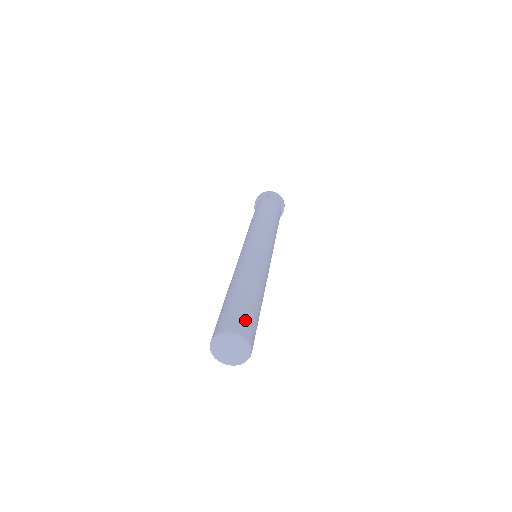
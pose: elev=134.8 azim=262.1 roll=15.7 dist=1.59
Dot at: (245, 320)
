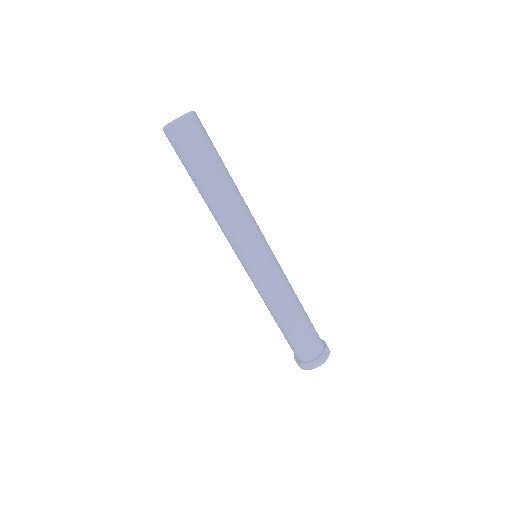
Dot at: occluded
